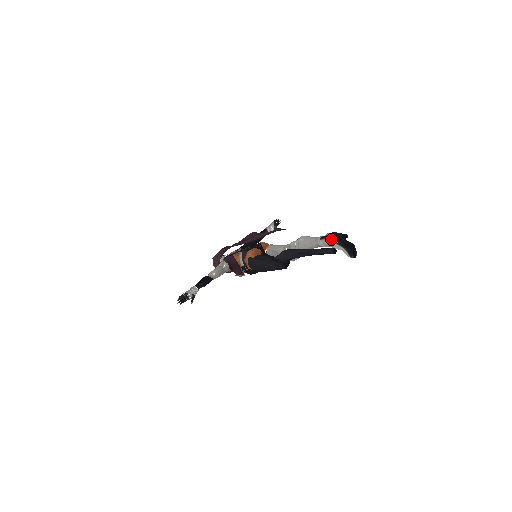
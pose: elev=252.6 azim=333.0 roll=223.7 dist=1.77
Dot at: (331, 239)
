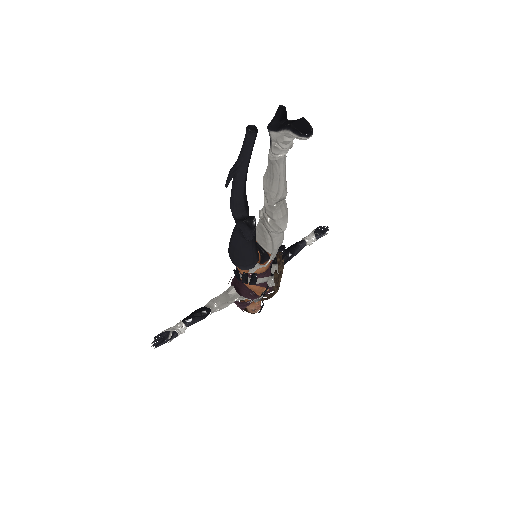
Dot at: (269, 131)
